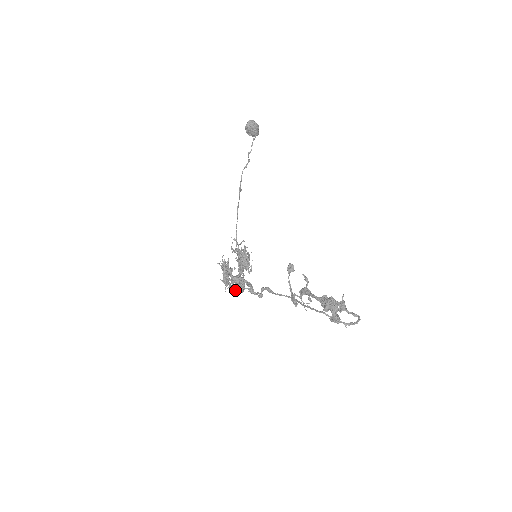
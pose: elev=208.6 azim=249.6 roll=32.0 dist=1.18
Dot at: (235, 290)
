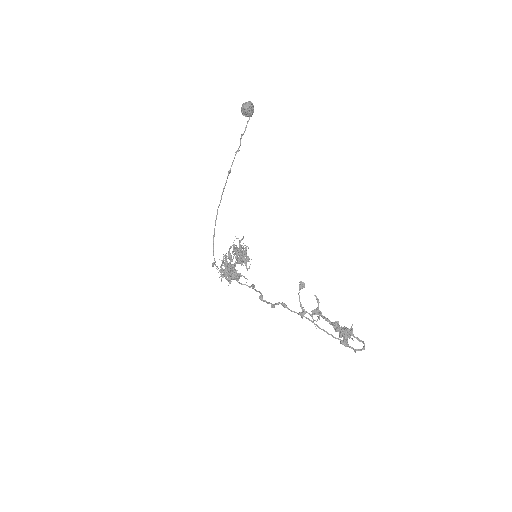
Dot at: (230, 282)
